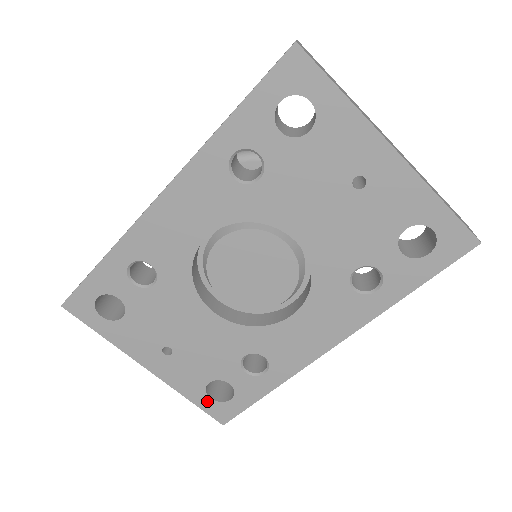
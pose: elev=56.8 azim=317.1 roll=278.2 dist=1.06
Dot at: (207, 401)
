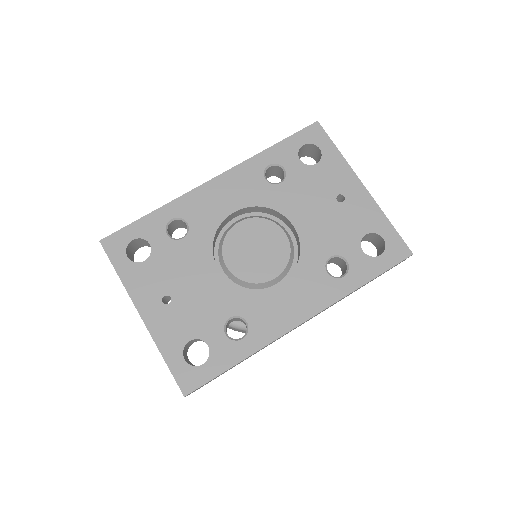
Dot at: (180, 363)
